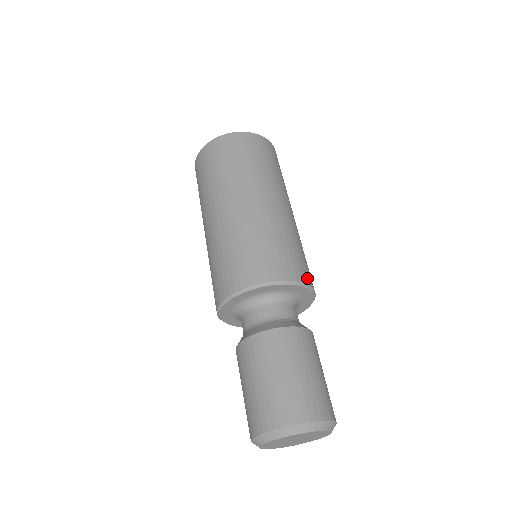
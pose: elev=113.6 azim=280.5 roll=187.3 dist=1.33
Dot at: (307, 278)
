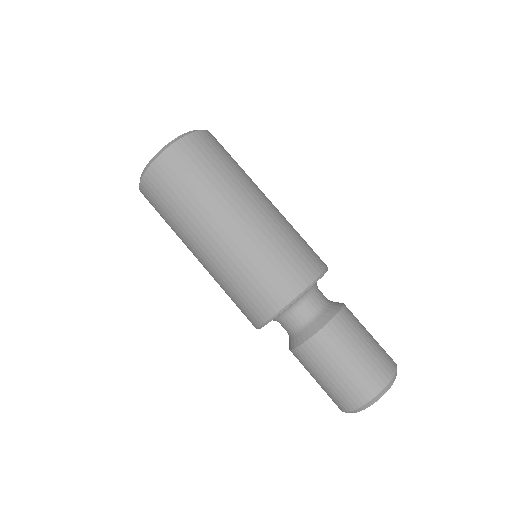
Dot at: (317, 267)
